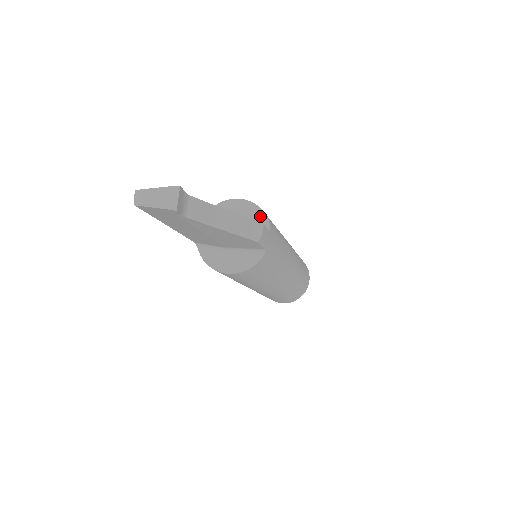
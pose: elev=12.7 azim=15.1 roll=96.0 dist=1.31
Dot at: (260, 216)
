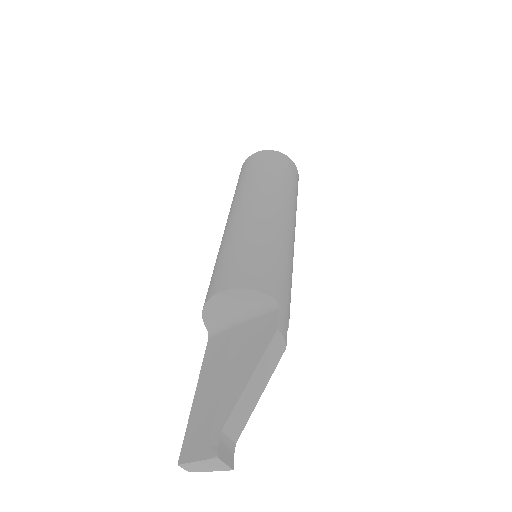
Dot at: (256, 296)
